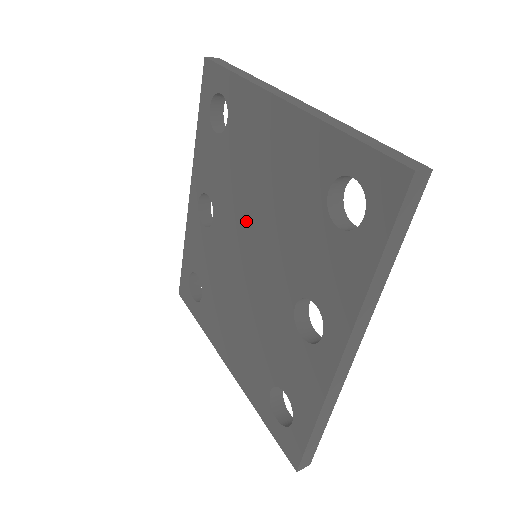
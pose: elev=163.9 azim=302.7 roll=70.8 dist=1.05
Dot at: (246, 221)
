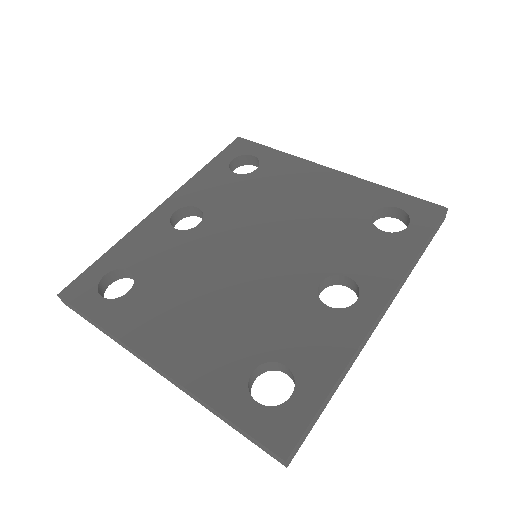
Dot at: (261, 226)
